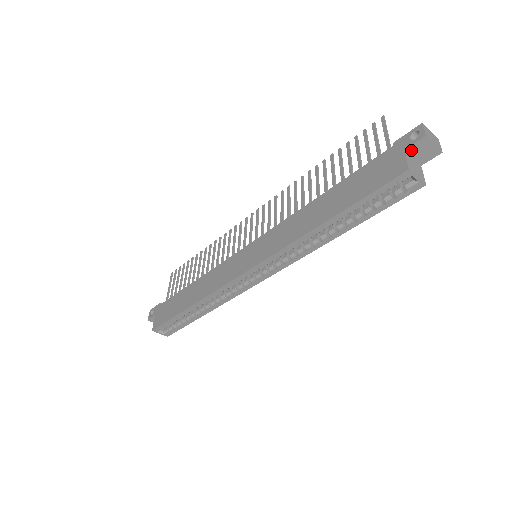
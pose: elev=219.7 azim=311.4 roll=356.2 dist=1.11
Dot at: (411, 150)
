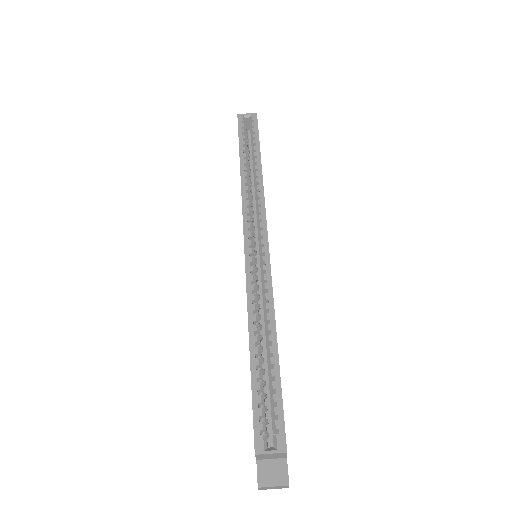
Dot at: occluded
